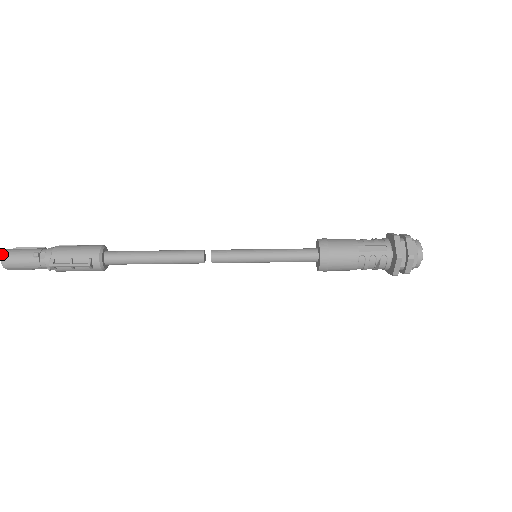
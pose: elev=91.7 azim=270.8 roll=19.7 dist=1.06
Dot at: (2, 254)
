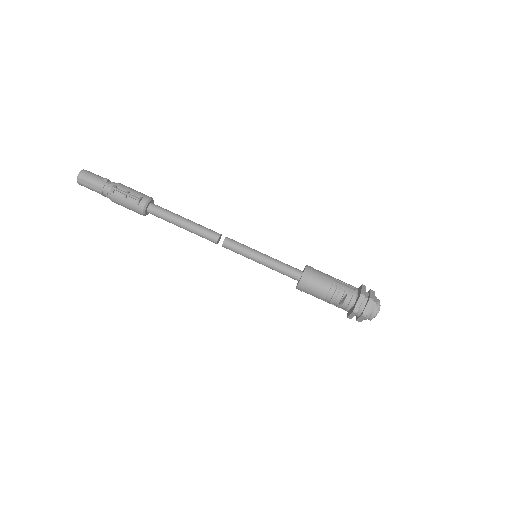
Dot at: (83, 169)
